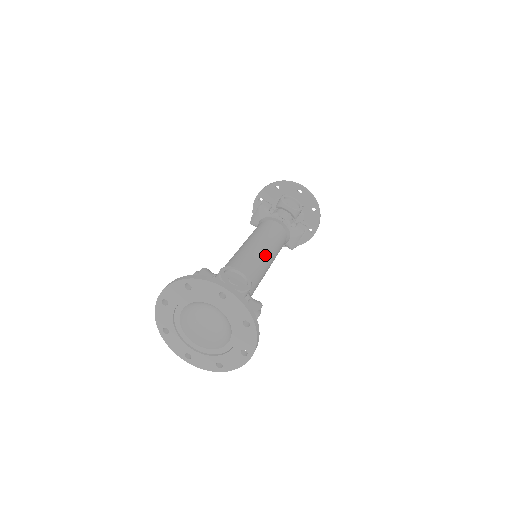
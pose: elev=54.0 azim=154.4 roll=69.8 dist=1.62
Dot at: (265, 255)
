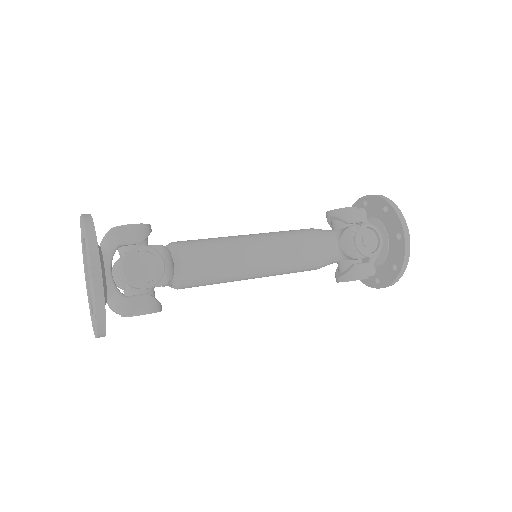
Dot at: (239, 237)
